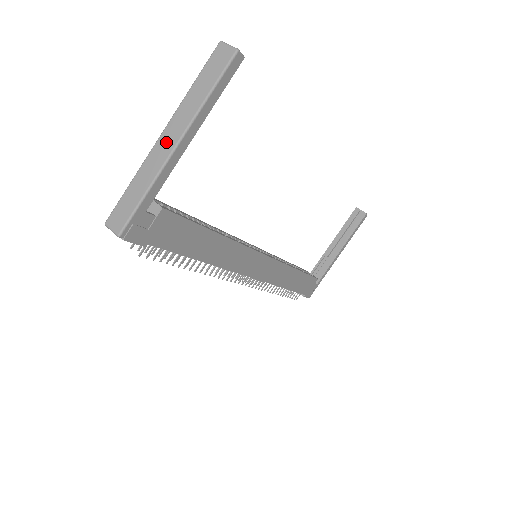
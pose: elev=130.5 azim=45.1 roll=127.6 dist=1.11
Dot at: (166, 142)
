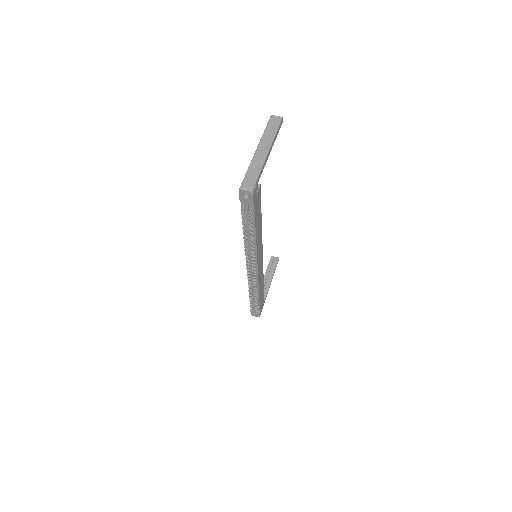
Dot at: (262, 151)
